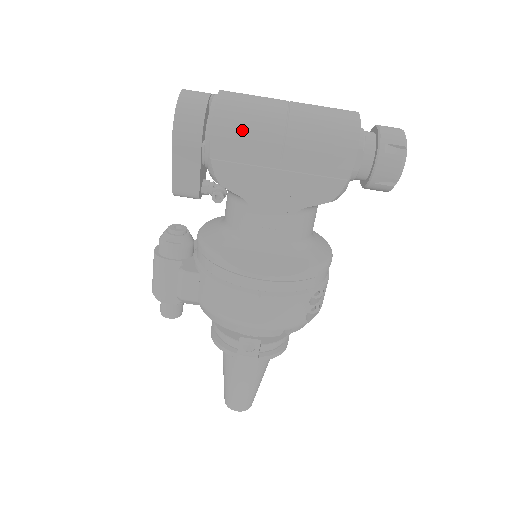
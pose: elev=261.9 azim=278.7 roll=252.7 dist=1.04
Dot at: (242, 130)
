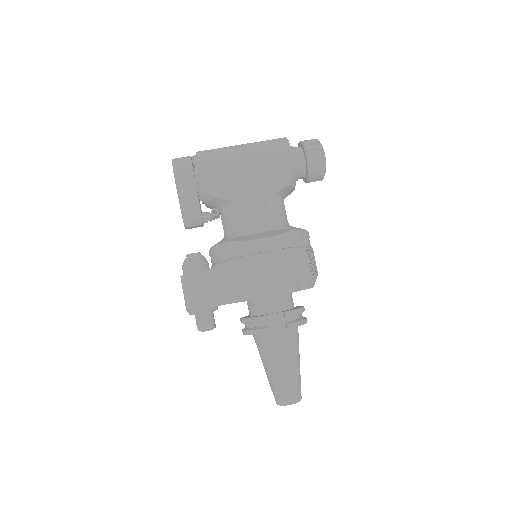
Dot at: (217, 160)
